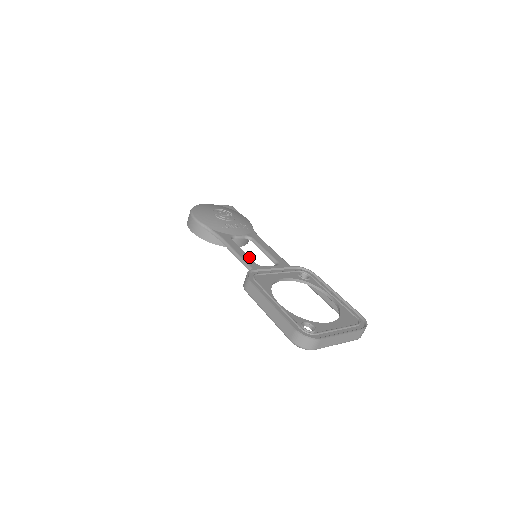
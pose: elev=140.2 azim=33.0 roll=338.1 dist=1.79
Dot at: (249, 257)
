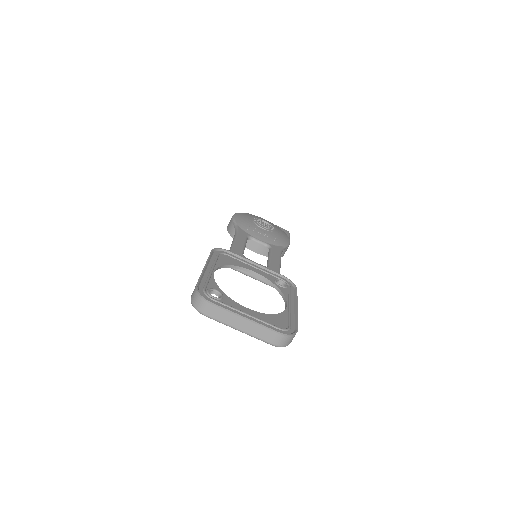
Dot at: (242, 248)
